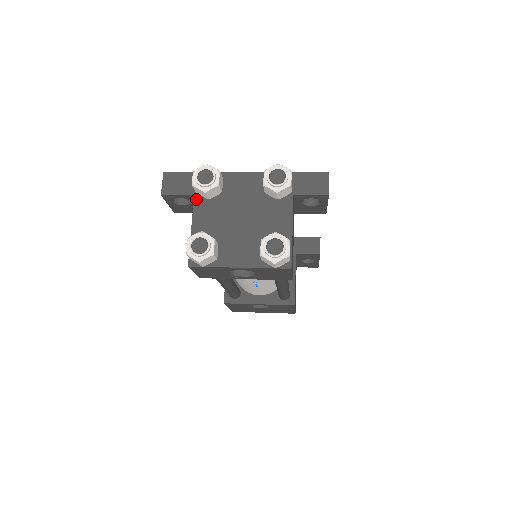
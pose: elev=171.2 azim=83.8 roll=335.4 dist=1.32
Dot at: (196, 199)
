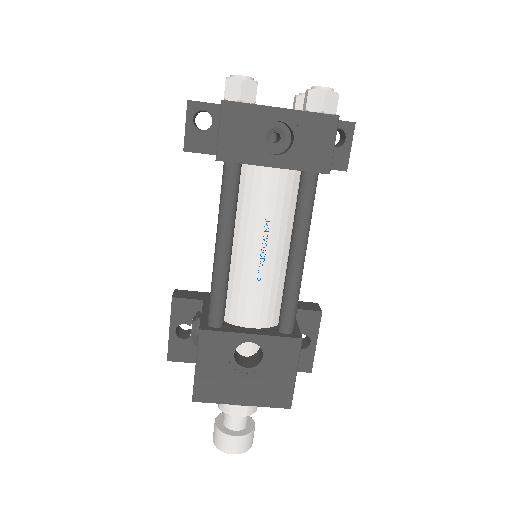
Dot at: occluded
